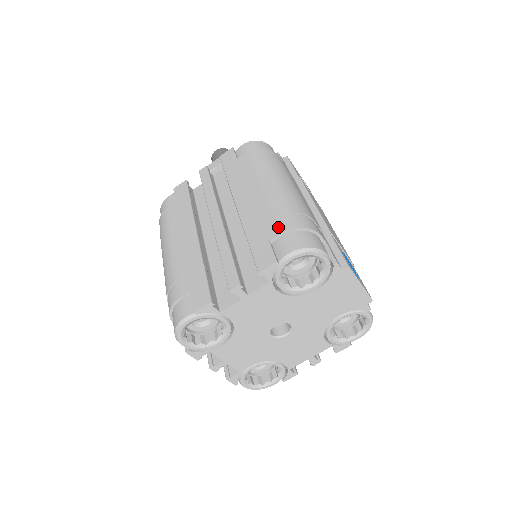
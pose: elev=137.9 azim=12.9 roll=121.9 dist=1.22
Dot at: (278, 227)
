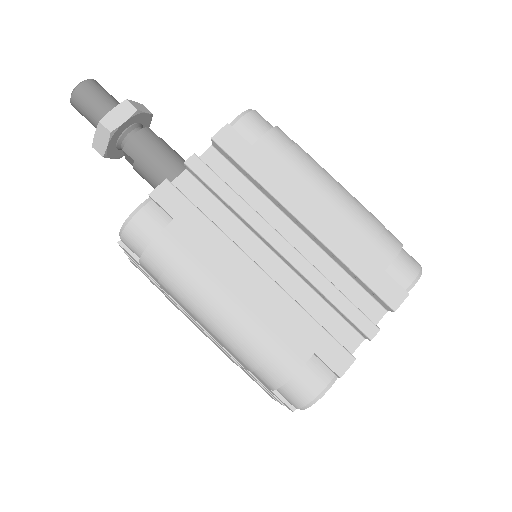
Dot at: (386, 252)
